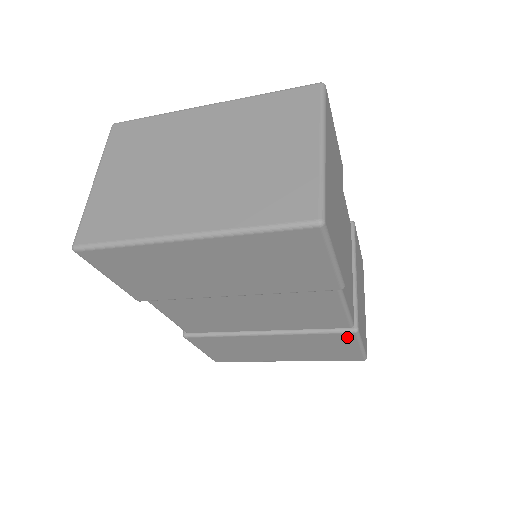
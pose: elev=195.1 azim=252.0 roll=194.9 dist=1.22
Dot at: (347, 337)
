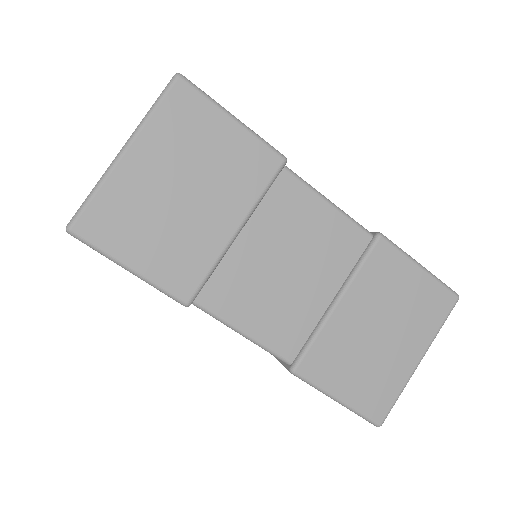
Dot at: occluded
